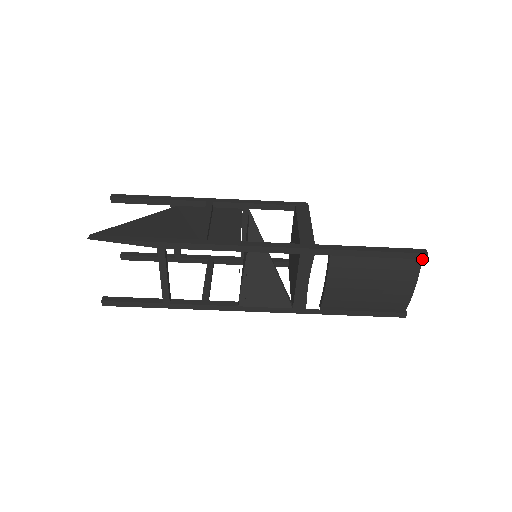
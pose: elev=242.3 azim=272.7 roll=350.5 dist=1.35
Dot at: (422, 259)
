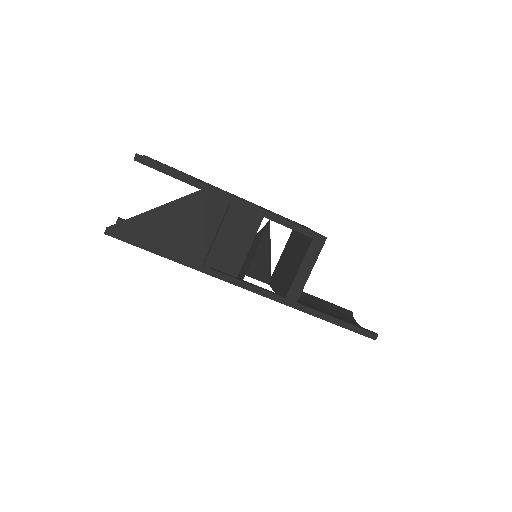
Dot at: occluded
